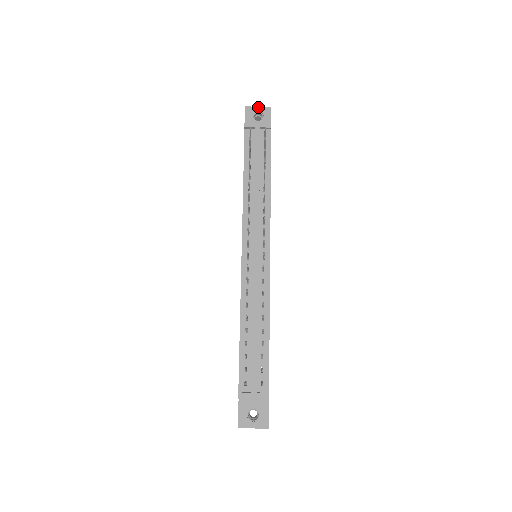
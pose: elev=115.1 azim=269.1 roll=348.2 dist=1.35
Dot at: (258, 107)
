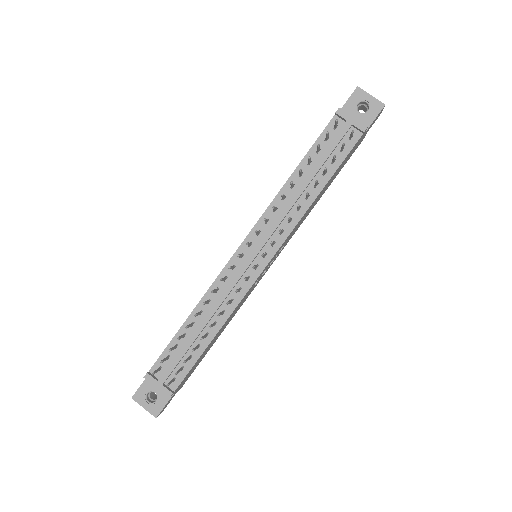
Dot at: (371, 96)
